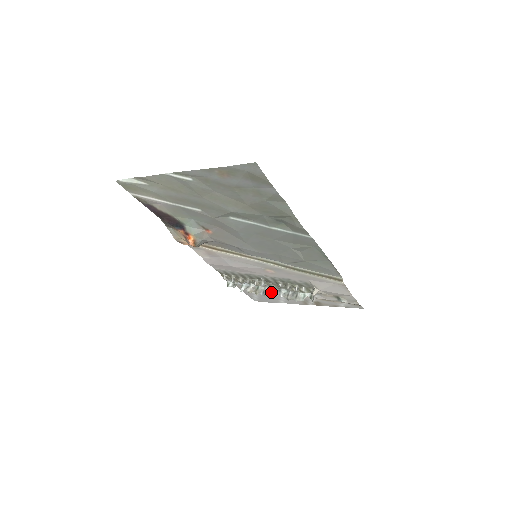
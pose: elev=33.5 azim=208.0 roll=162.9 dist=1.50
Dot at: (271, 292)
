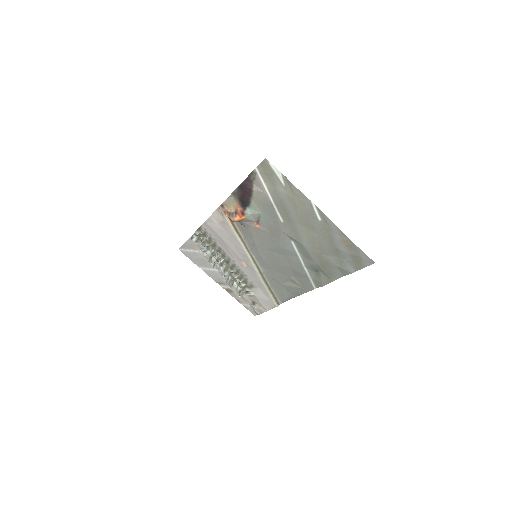
Dot at: occluded
